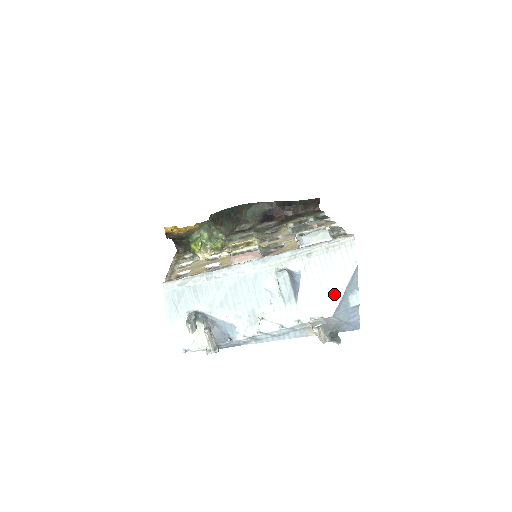
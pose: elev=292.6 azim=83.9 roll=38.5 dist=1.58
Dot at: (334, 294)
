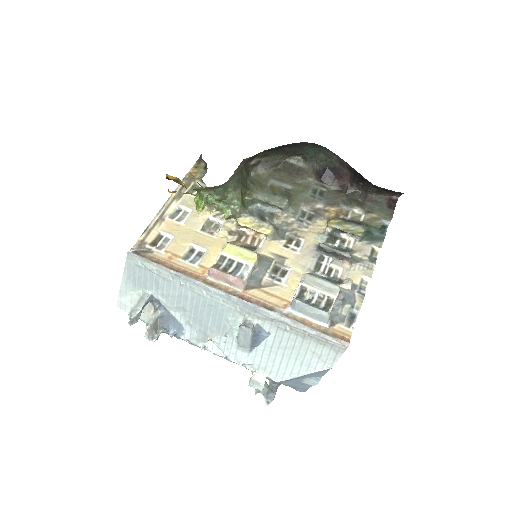
Dot at: (290, 371)
